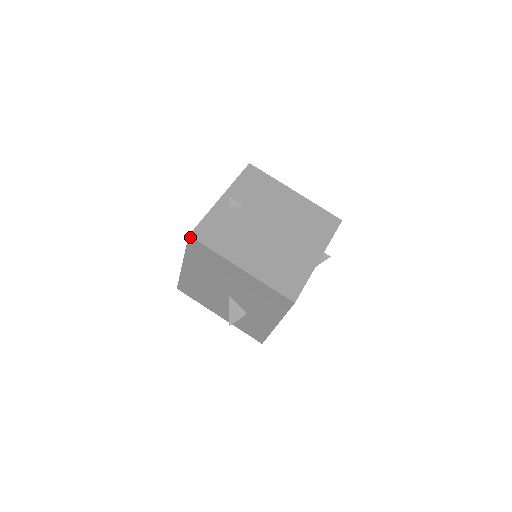
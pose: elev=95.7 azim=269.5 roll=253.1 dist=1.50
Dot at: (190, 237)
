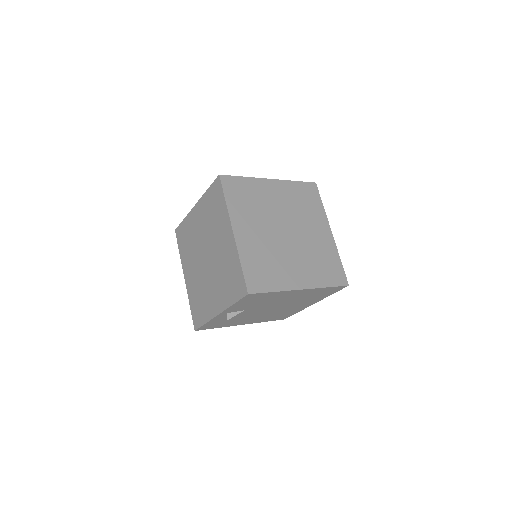
Dot at: (196, 330)
